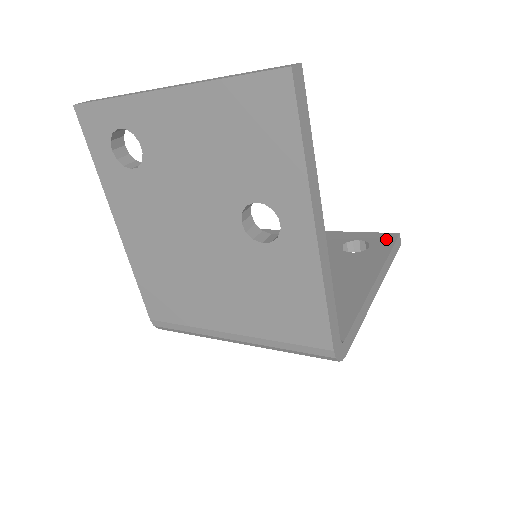
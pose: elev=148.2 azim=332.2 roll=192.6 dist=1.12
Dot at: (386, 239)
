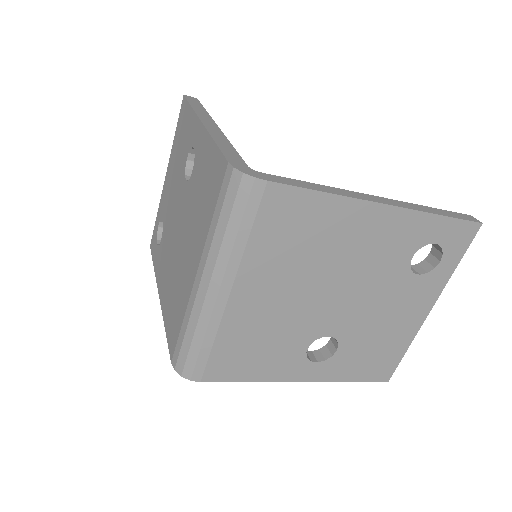
Dot at: occluded
